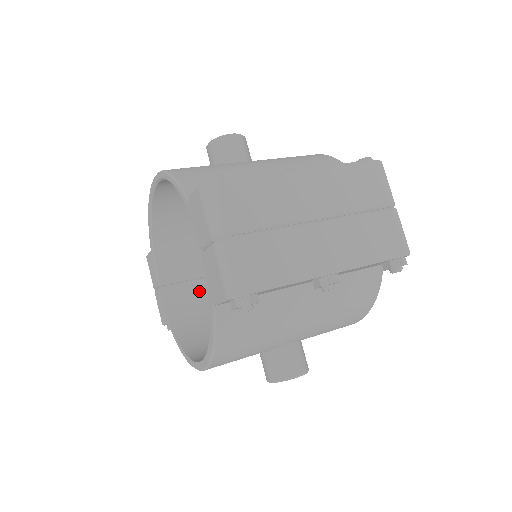
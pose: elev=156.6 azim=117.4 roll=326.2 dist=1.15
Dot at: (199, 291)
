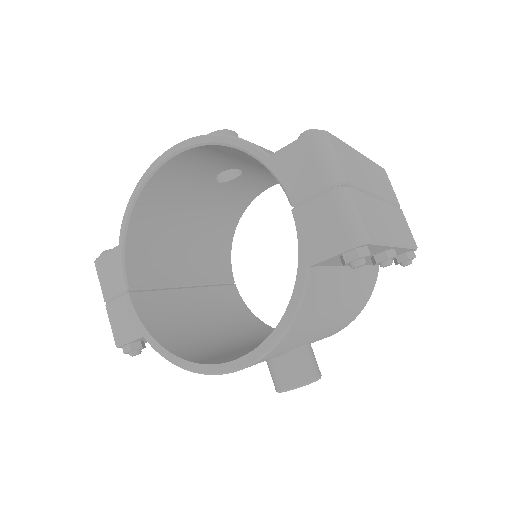
Dot at: (168, 303)
